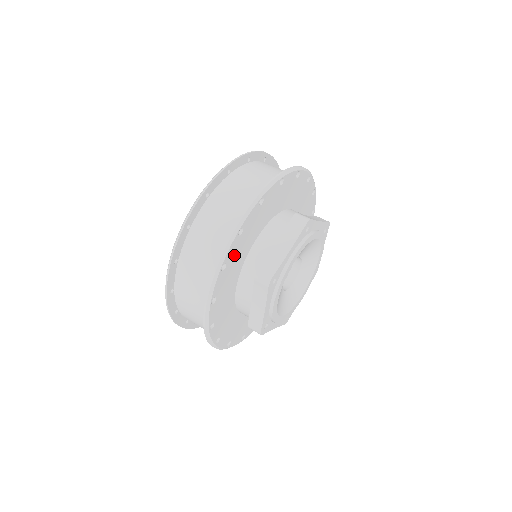
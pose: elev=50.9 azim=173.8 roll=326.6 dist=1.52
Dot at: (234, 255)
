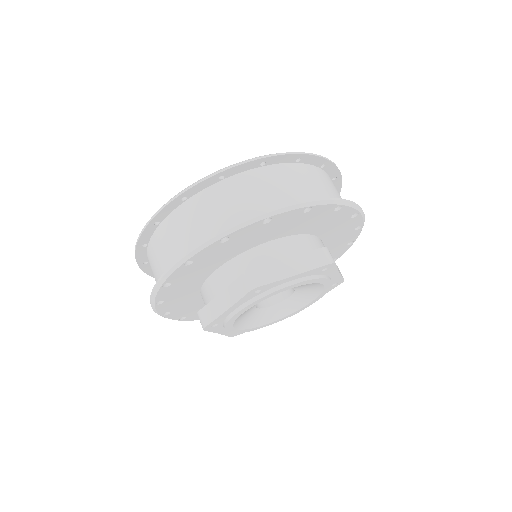
Dot at: (242, 237)
